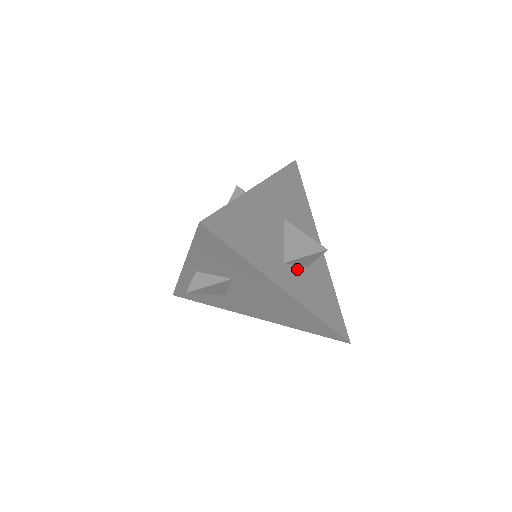
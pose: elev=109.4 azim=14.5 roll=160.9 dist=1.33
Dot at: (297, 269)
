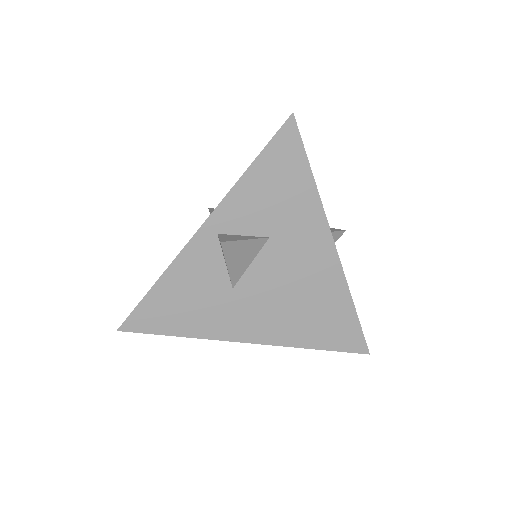
Dot at: occluded
